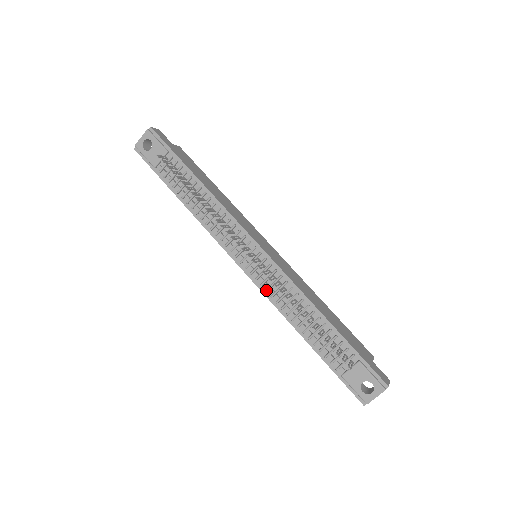
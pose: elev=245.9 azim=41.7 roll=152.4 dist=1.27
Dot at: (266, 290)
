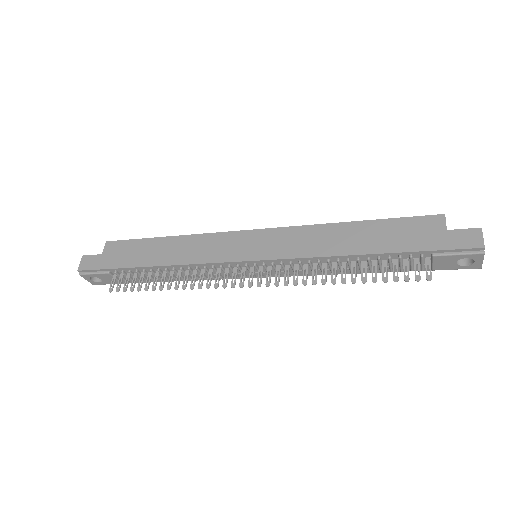
Dot at: occluded
